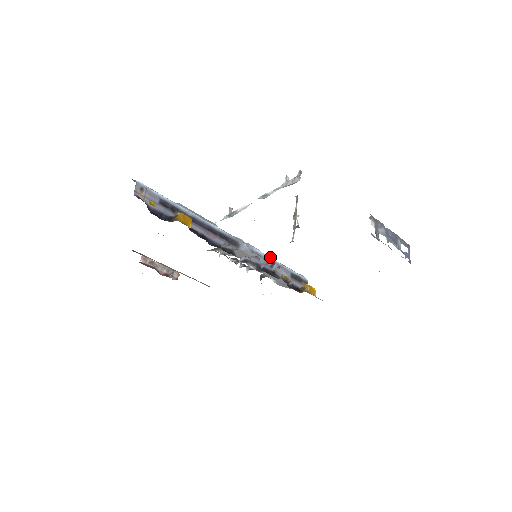
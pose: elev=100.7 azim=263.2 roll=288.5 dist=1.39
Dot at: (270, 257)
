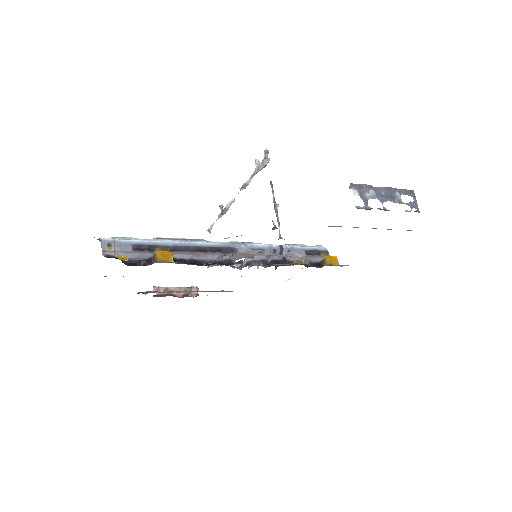
Dot at: (276, 245)
